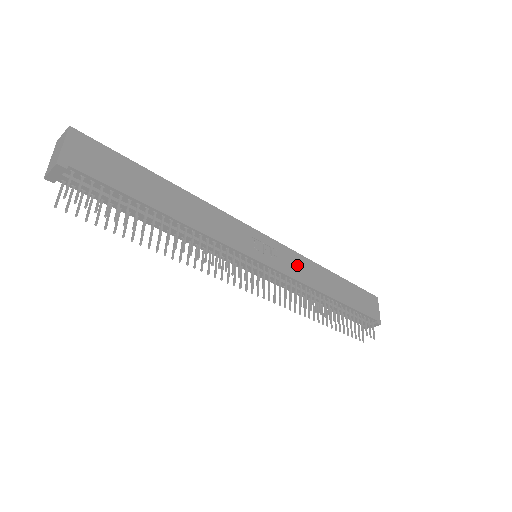
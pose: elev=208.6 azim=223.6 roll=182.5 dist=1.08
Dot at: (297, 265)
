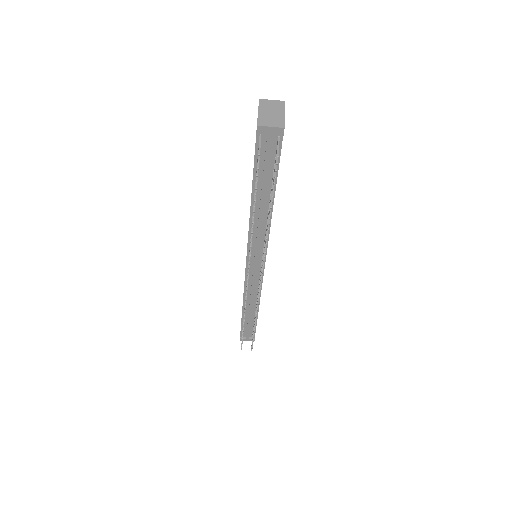
Dot at: occluded
